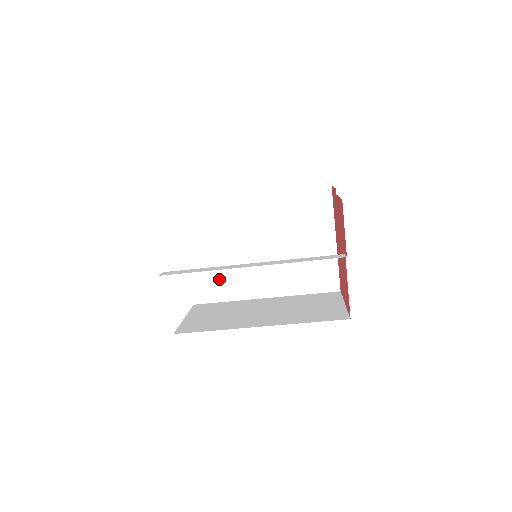
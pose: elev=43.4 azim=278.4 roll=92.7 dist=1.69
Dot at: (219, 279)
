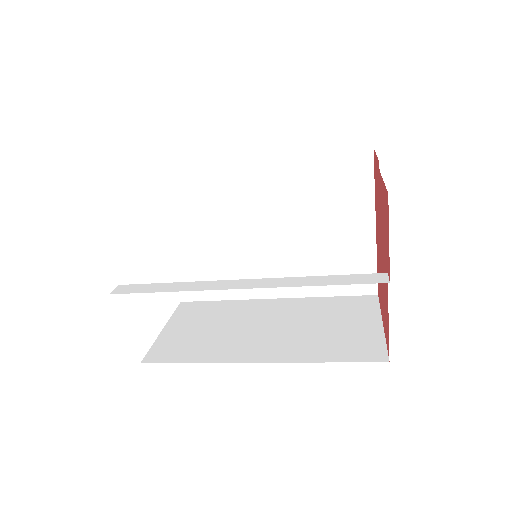
Dot at: (212, 272)
